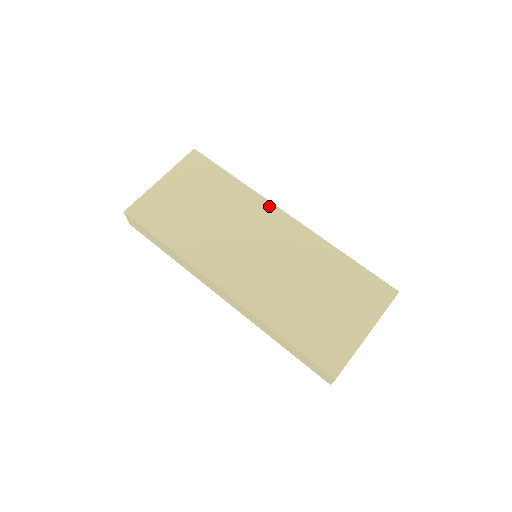
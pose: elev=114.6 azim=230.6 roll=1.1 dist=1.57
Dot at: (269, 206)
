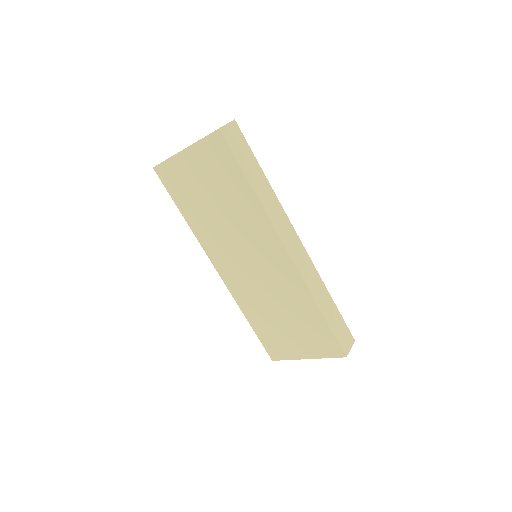
Dot at: (273, 235)
